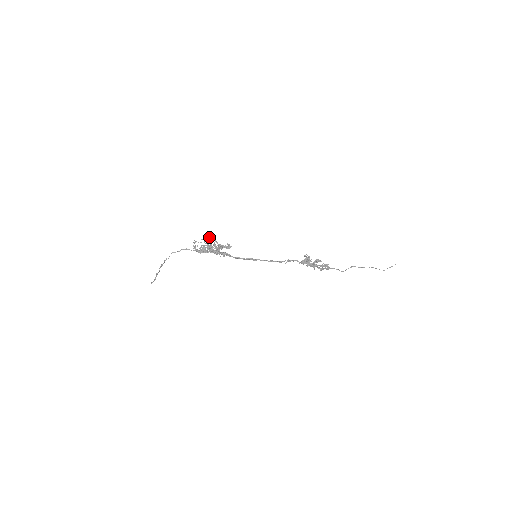
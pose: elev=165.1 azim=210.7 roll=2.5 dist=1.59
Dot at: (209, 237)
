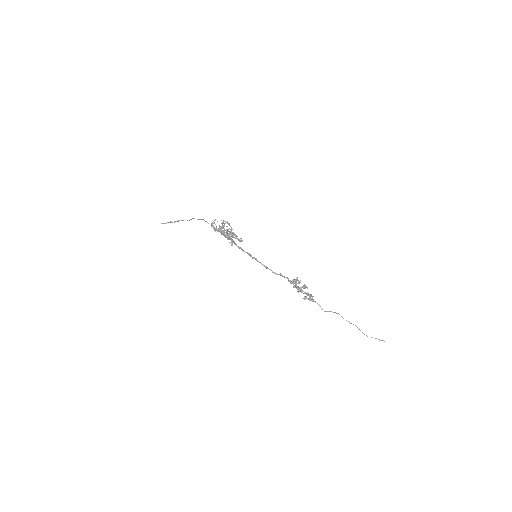
Dot at: (229, 223)
